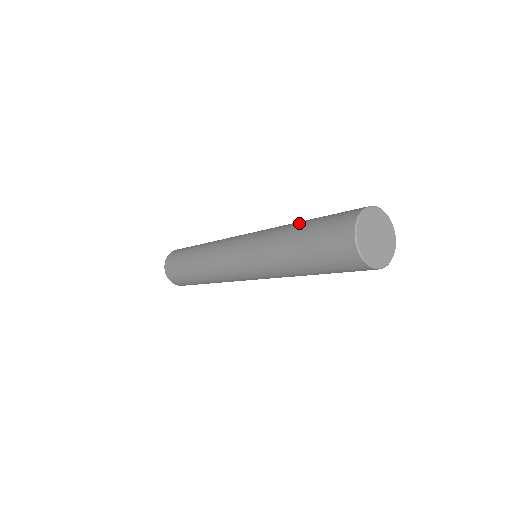
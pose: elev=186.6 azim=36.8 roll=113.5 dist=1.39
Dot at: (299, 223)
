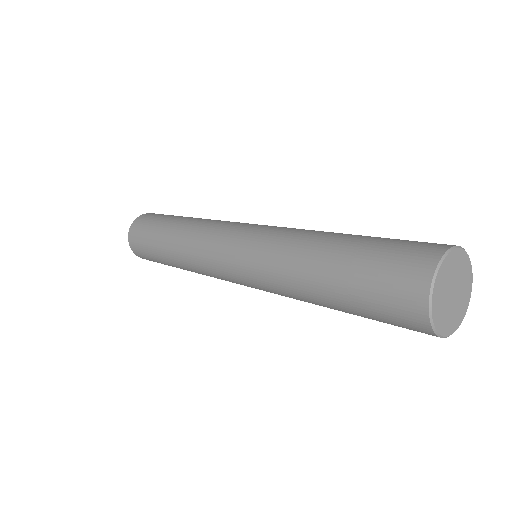
Dot at: occluded
